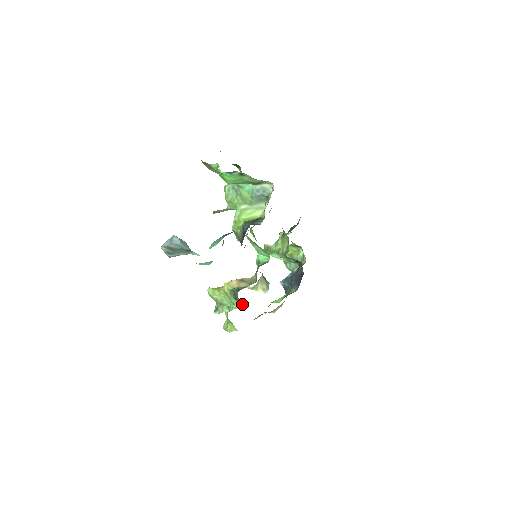
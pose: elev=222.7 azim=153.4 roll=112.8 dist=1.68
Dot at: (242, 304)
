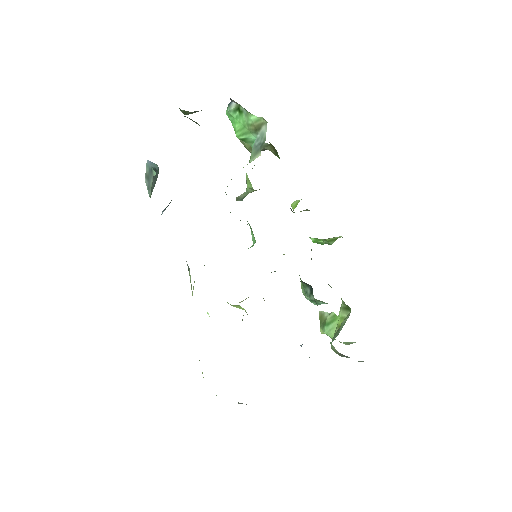
Dot at: (190, 276)
